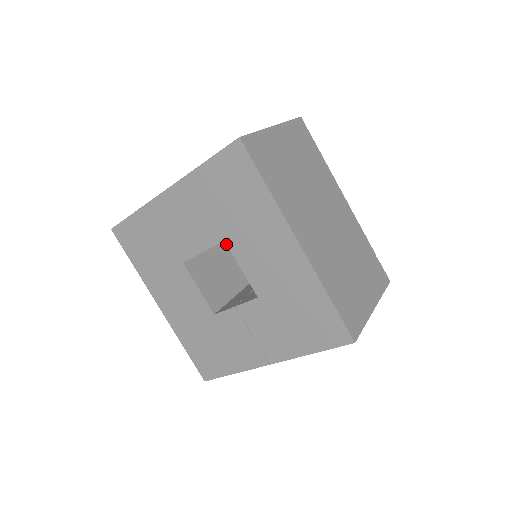
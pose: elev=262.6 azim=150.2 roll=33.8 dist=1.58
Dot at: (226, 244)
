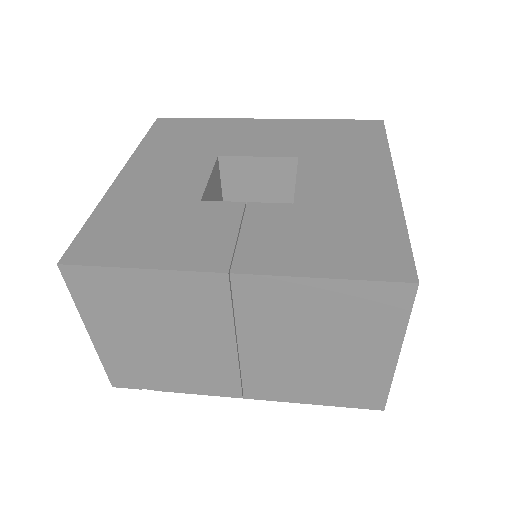
Dot at: occluded
